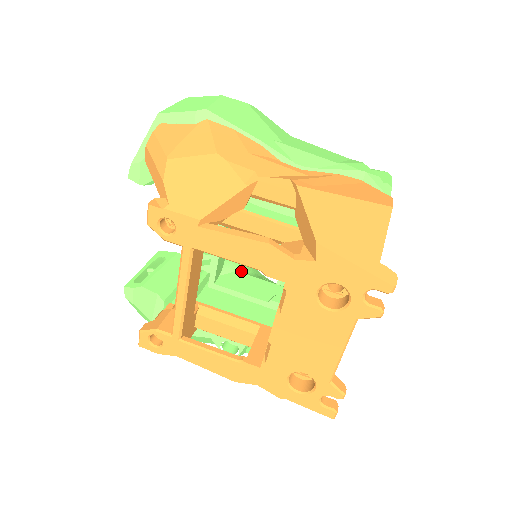
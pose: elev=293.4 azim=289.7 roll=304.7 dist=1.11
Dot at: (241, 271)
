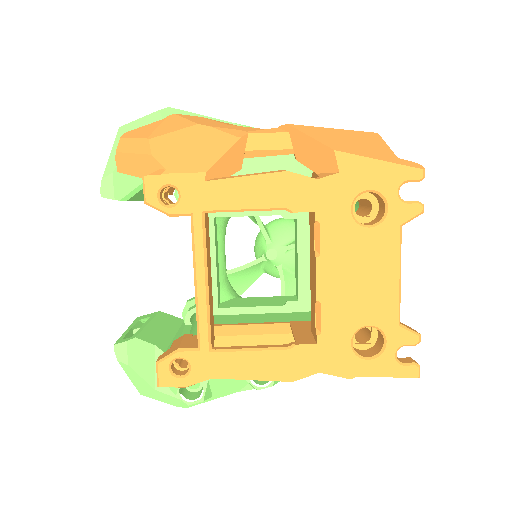
Dot at: occluded
